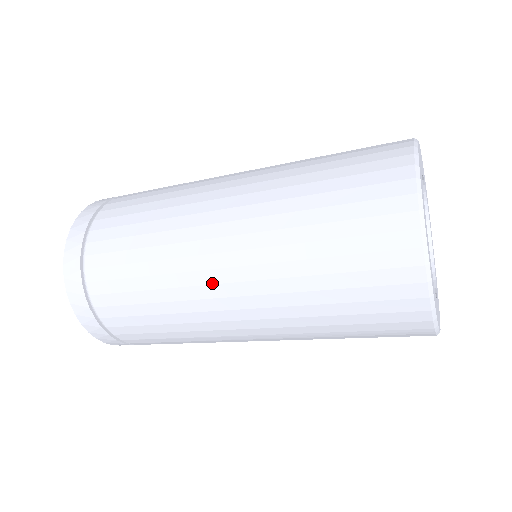
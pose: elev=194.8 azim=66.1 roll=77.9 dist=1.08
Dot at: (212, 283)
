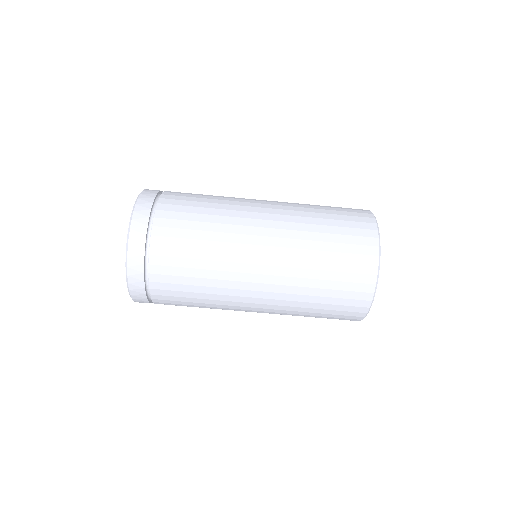
Dot at: (256, 212)
